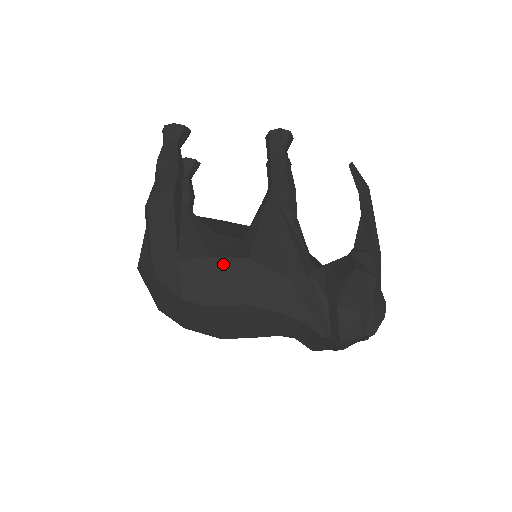
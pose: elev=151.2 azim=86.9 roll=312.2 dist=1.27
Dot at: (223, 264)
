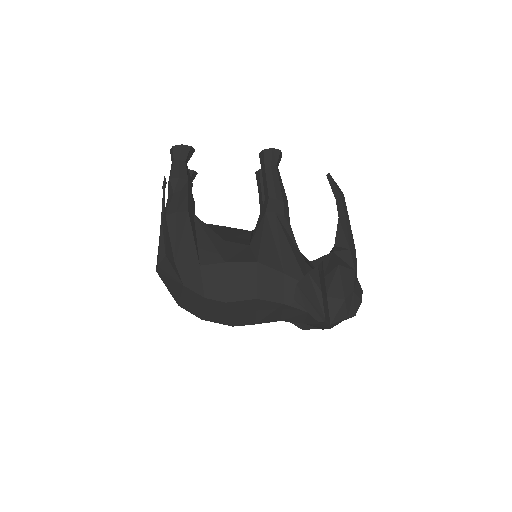
Dot at: (237, 268)
